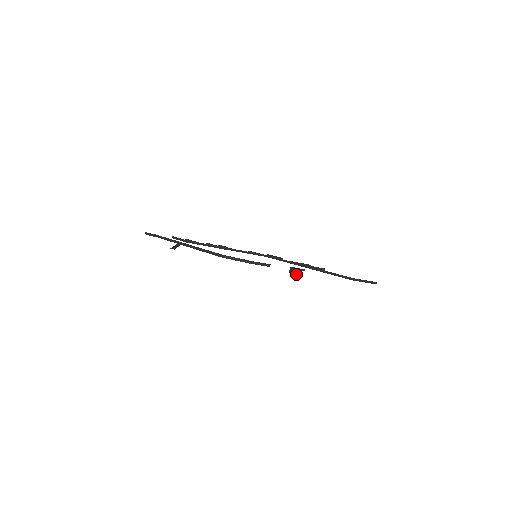
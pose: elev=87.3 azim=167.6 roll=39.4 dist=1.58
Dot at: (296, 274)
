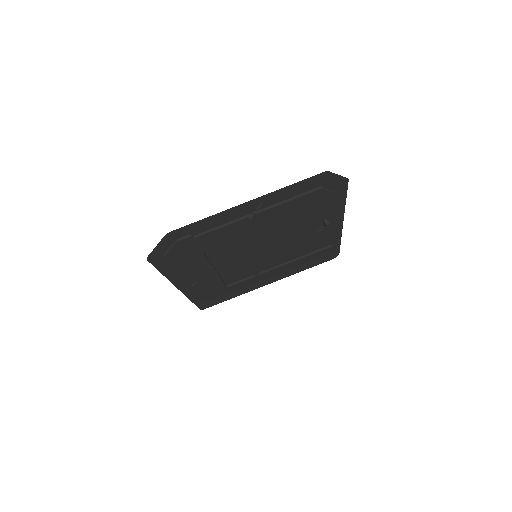
Dot at: occluded
